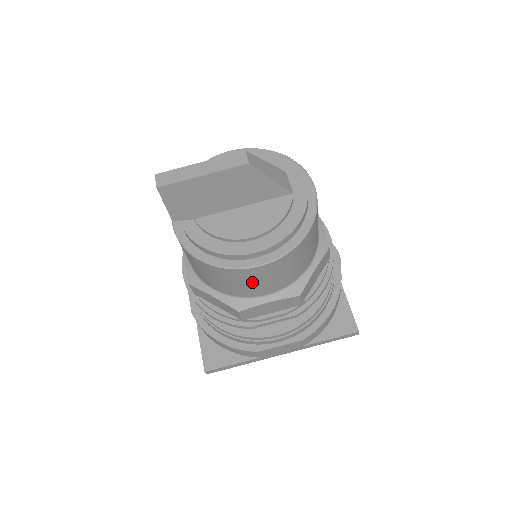
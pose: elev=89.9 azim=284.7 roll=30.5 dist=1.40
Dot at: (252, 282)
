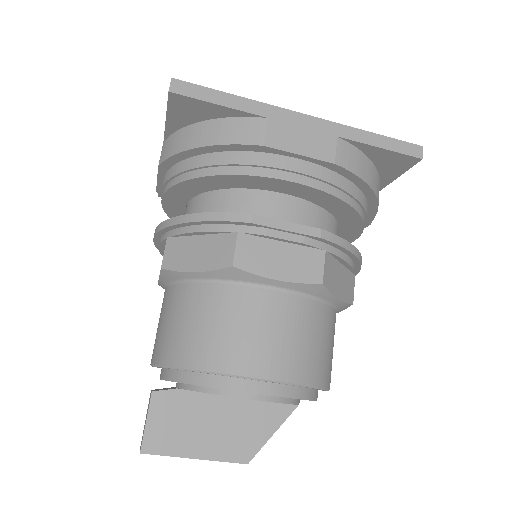
Dot at: occluded
